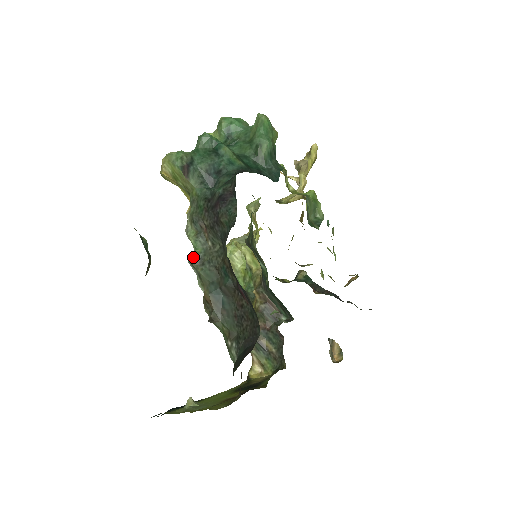
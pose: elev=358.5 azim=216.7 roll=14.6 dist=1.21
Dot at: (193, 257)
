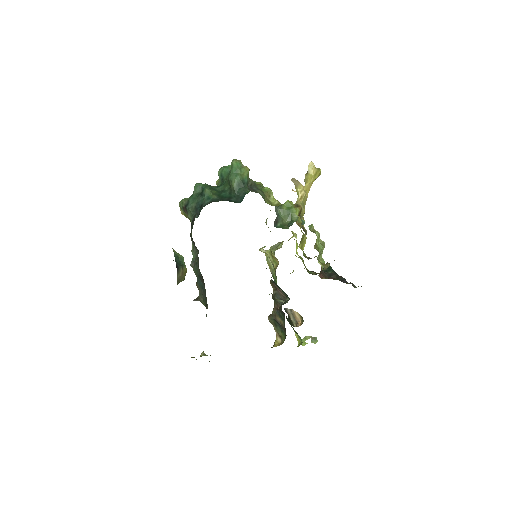
Dot at: (191, 262)
